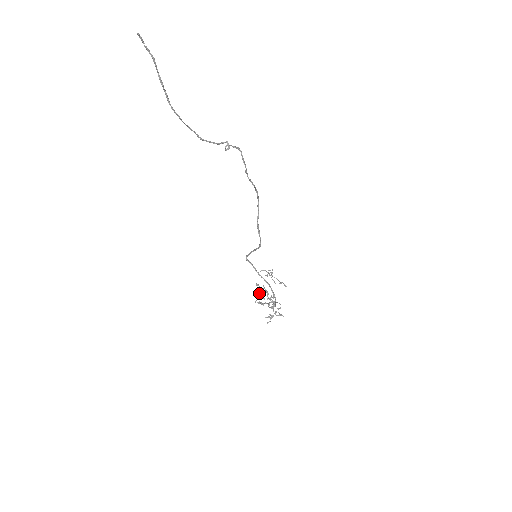
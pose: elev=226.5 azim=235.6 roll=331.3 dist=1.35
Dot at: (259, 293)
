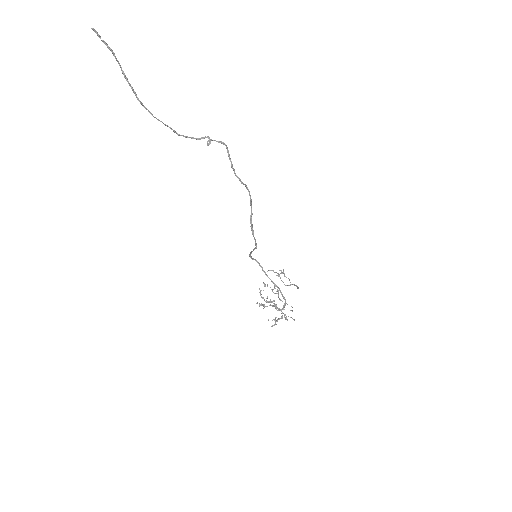
Dot at: (260, 295)
